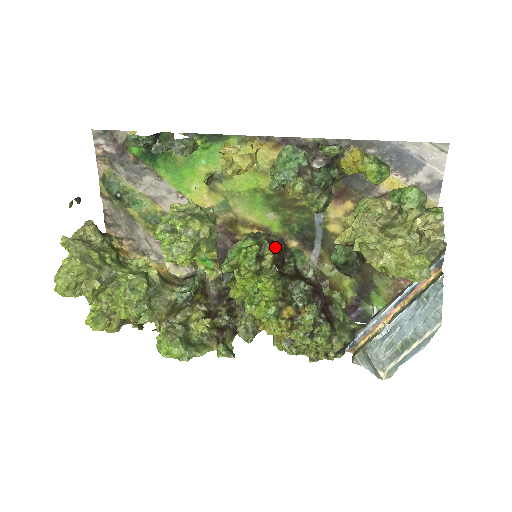
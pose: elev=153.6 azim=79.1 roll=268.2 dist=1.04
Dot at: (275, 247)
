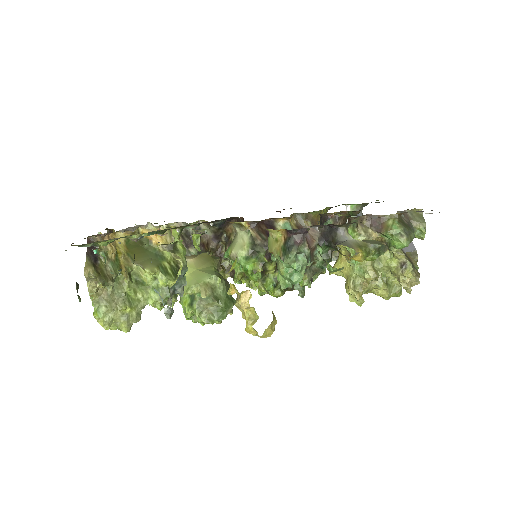
Dot at: (275, 261)
